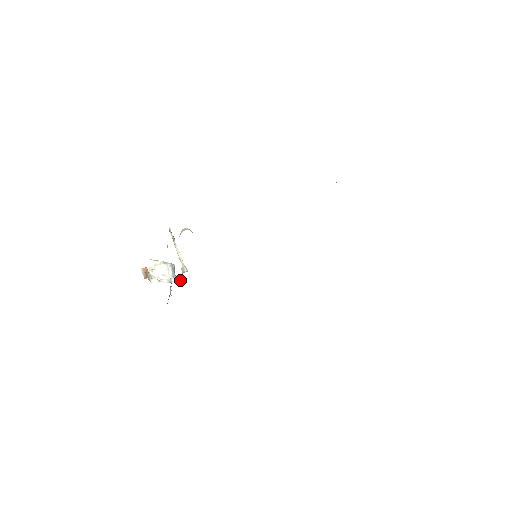
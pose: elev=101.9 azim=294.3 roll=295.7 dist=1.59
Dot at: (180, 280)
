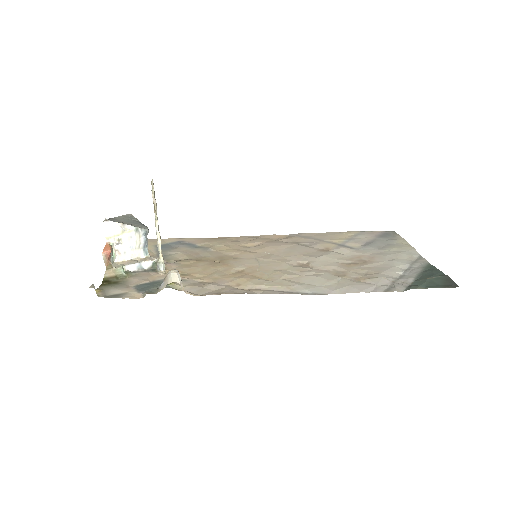
Dot at: (152, 266)
